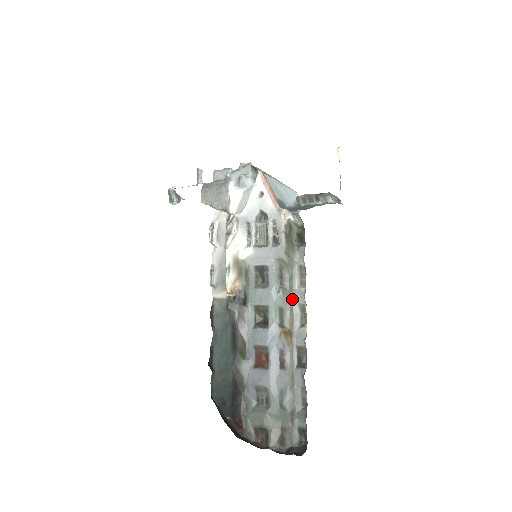
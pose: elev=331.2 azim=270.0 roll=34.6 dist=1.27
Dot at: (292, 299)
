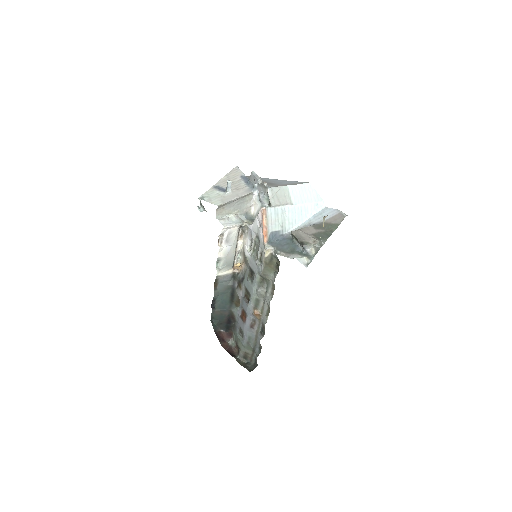
Dot at: (265, 298)
